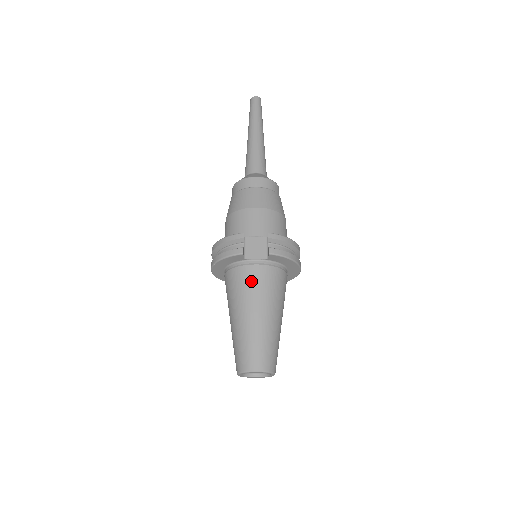
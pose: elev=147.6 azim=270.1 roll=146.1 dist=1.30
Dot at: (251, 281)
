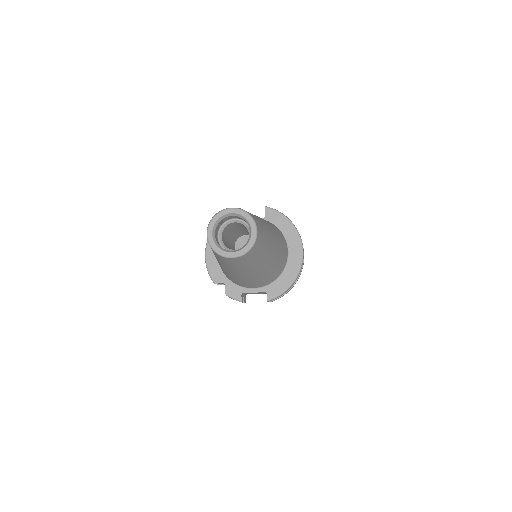
Dot at: occluded
